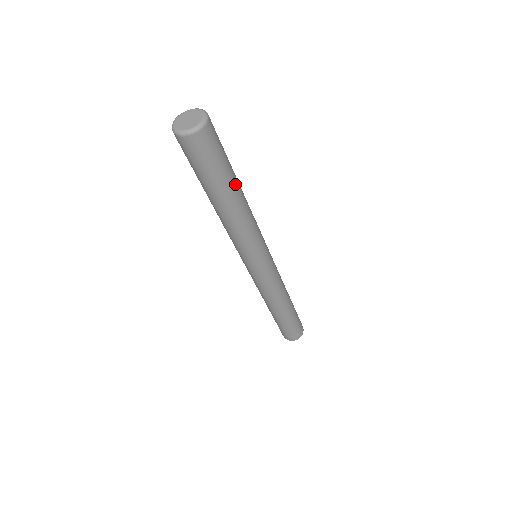
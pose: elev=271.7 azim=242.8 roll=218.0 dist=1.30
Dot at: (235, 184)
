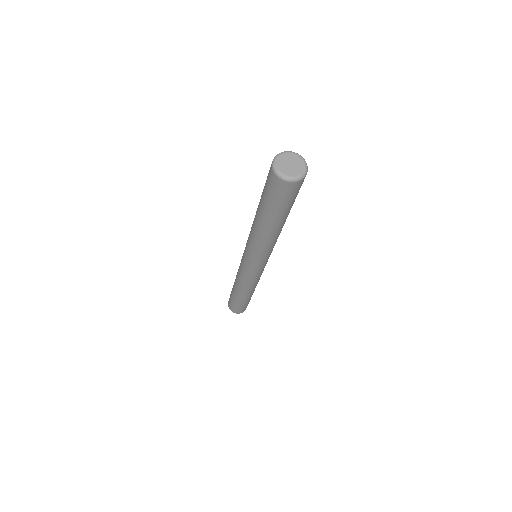
Dot at: (281, 221)
